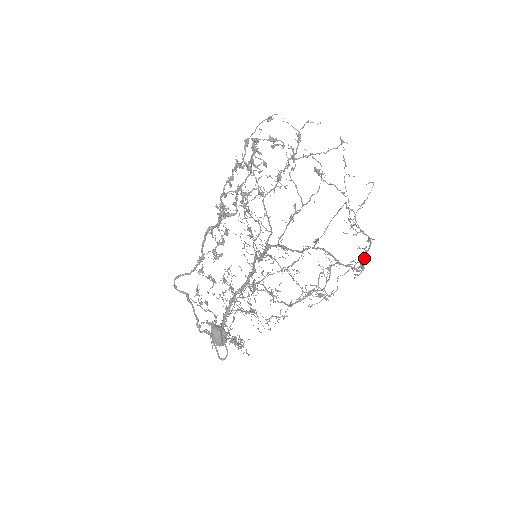
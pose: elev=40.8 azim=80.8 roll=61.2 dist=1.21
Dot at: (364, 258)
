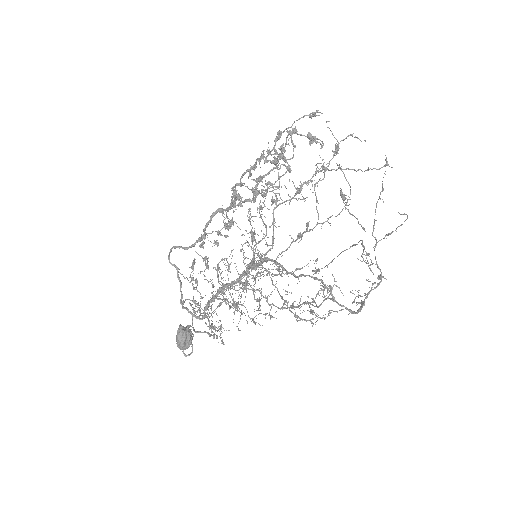
Dot at: (367, 295)
